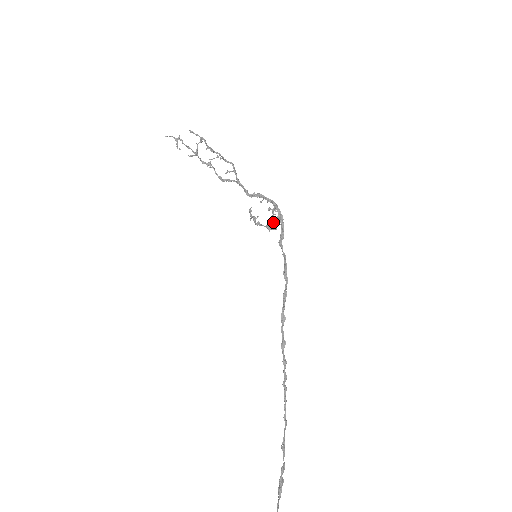
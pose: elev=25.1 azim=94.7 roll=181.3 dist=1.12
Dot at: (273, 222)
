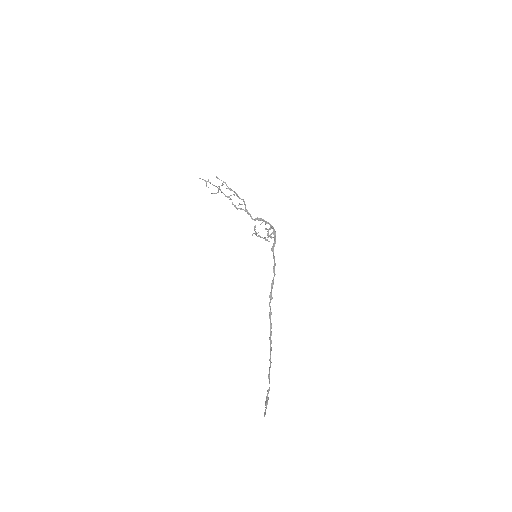
Dot at: occluded
